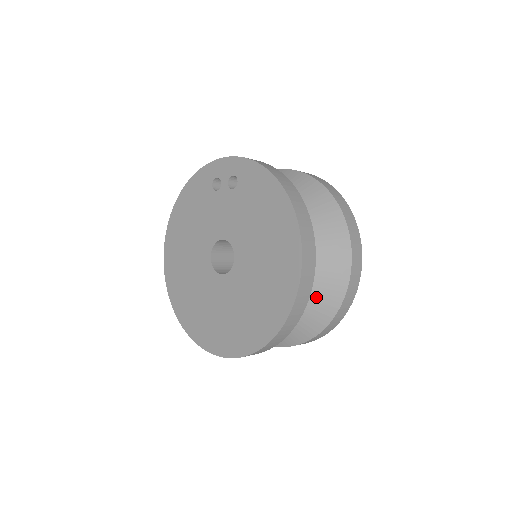
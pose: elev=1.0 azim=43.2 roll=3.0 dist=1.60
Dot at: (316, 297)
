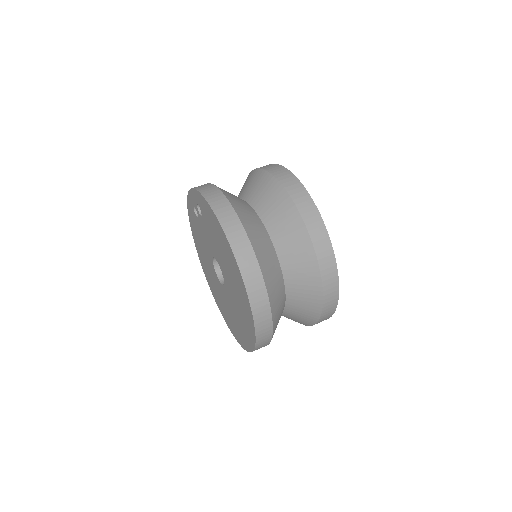
Dot at: (297, 287)
